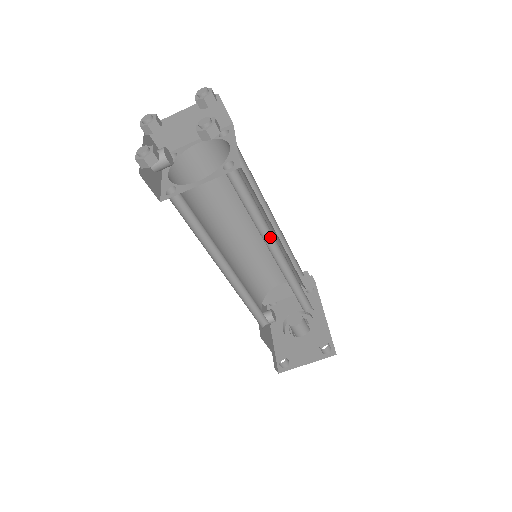
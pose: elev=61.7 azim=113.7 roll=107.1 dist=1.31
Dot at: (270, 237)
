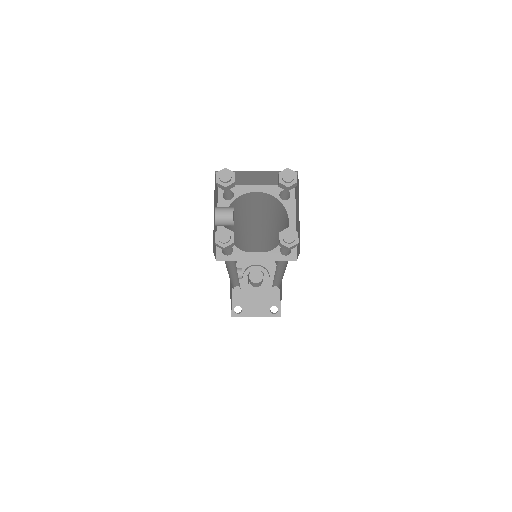
Dot at: (280, 266)
